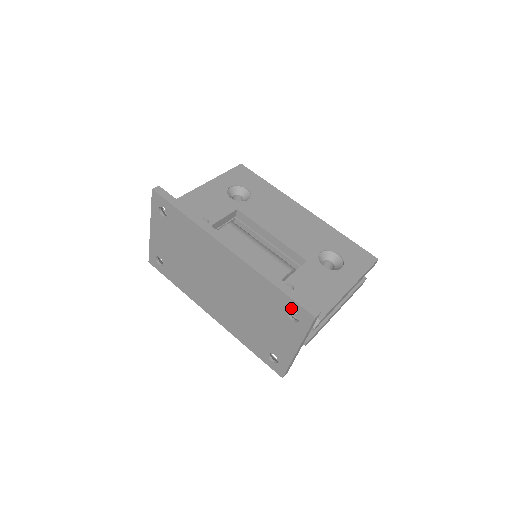
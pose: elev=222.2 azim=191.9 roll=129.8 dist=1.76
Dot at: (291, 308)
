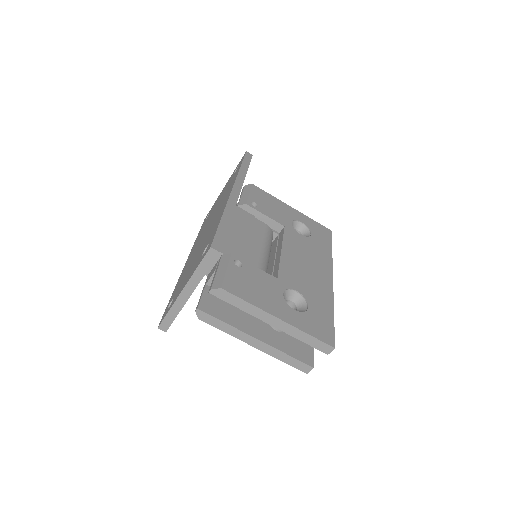
Dot at: (210, 241)
